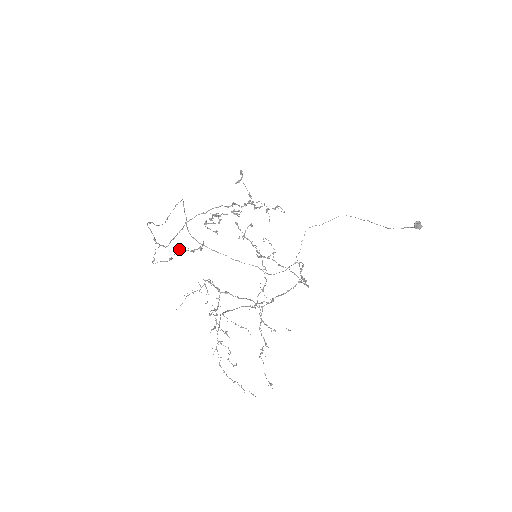
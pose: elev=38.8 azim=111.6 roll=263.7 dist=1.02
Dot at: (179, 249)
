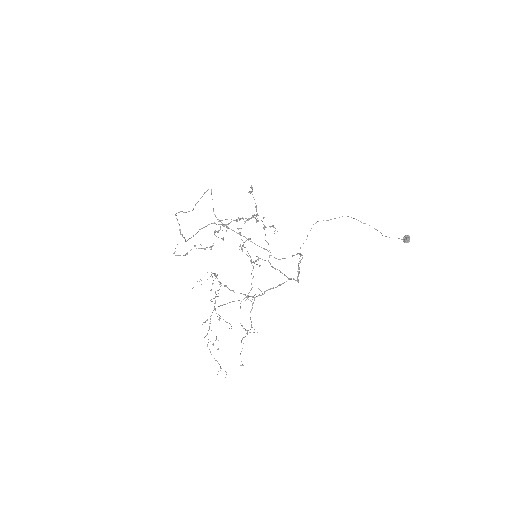
Dot at: (194, 246)
